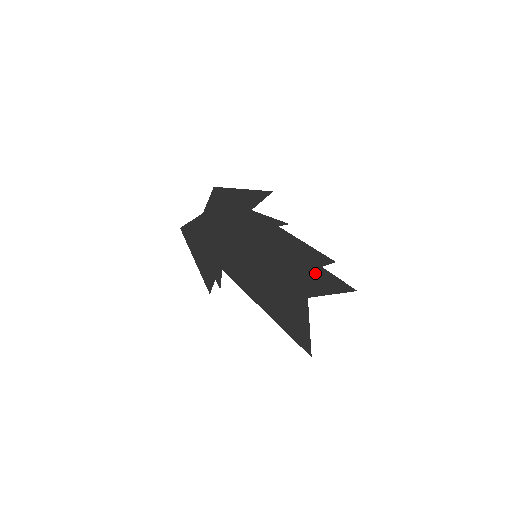
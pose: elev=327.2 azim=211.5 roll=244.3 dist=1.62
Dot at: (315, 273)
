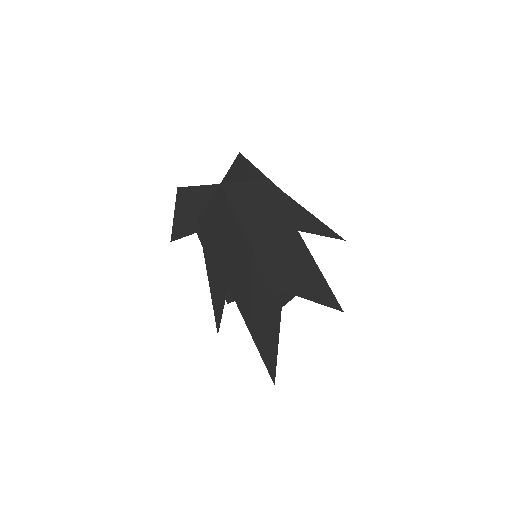
Dot at: occluded
